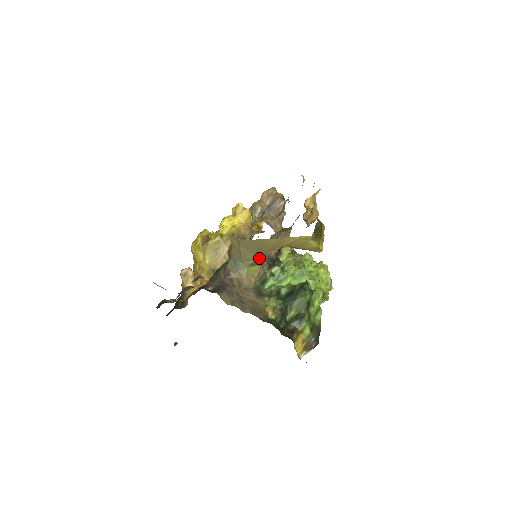
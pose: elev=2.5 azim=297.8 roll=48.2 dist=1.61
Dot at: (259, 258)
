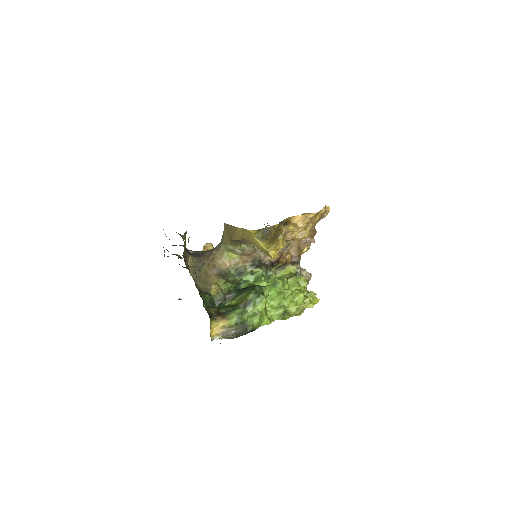
Dot at: (235, 246)
